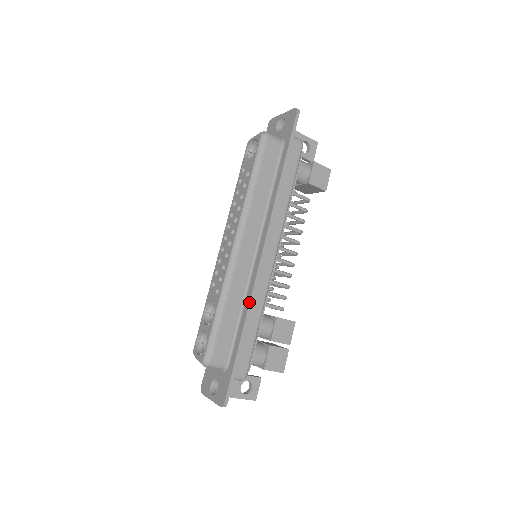
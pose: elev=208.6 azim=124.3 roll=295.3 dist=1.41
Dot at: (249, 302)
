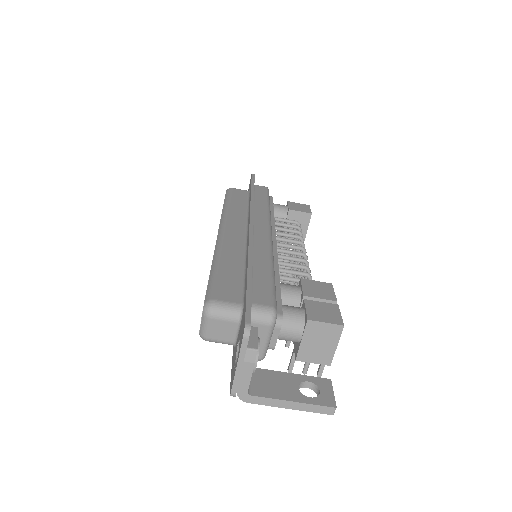
Dot at: (248, 249)
